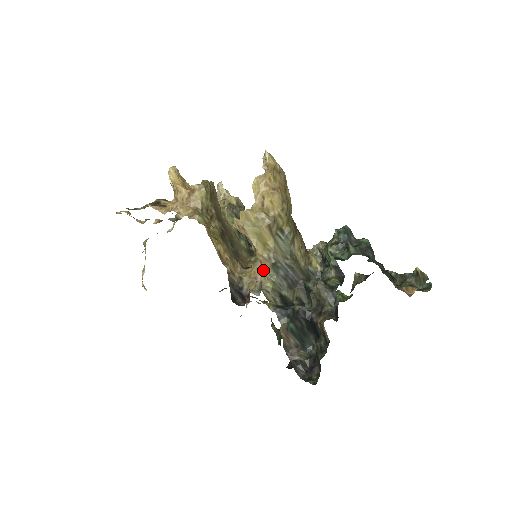
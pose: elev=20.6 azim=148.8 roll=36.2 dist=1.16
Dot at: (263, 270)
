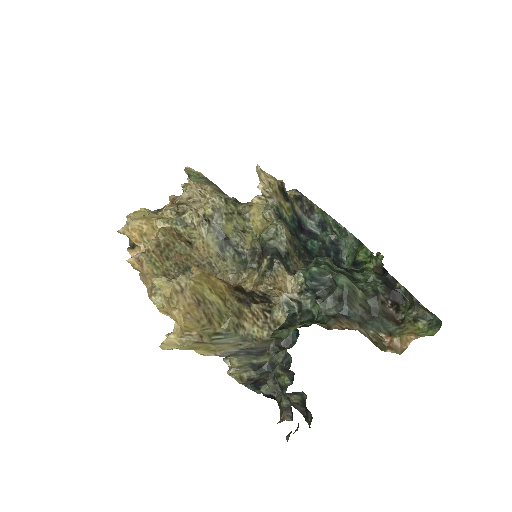
Dot at: occluded
